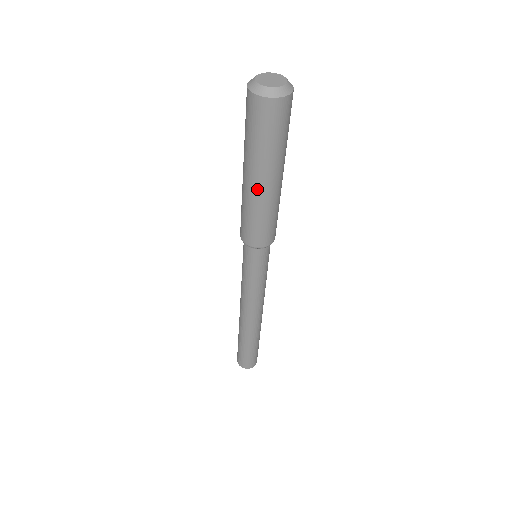
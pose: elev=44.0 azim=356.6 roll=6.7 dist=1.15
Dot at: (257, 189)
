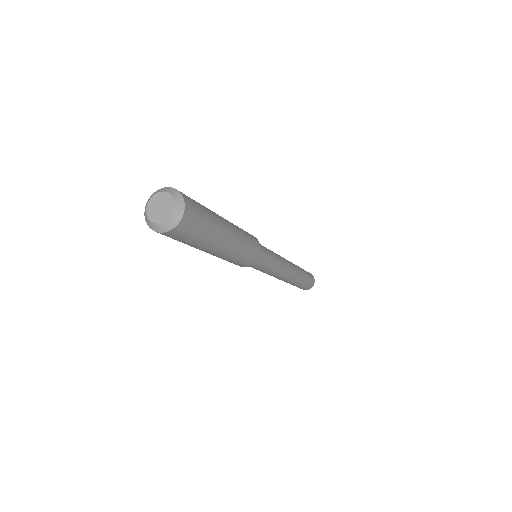
Dot at: (224, 250)
